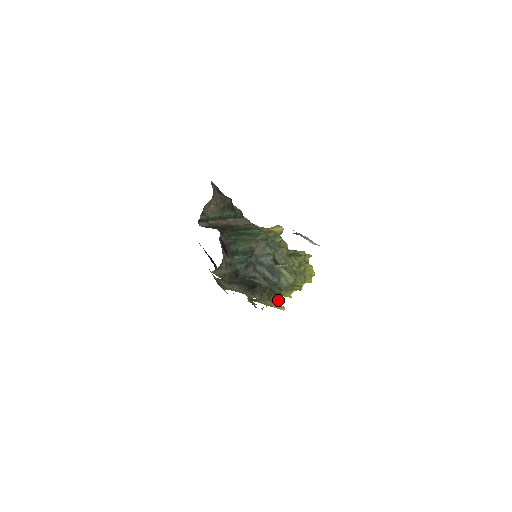
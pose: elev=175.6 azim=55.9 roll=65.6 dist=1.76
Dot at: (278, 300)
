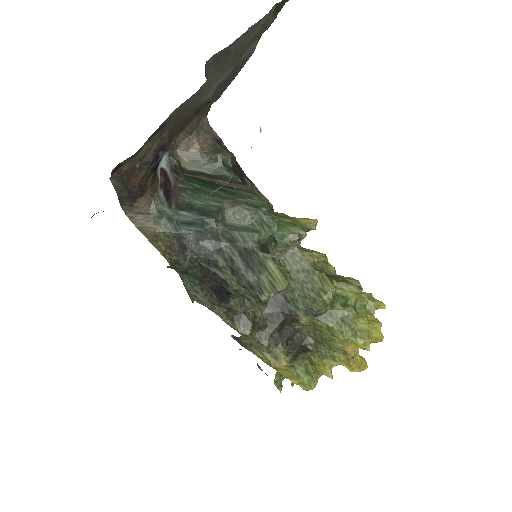
Dot at: (310, 380)
